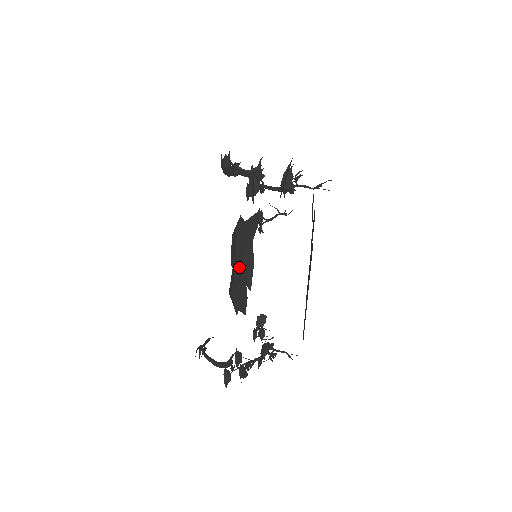
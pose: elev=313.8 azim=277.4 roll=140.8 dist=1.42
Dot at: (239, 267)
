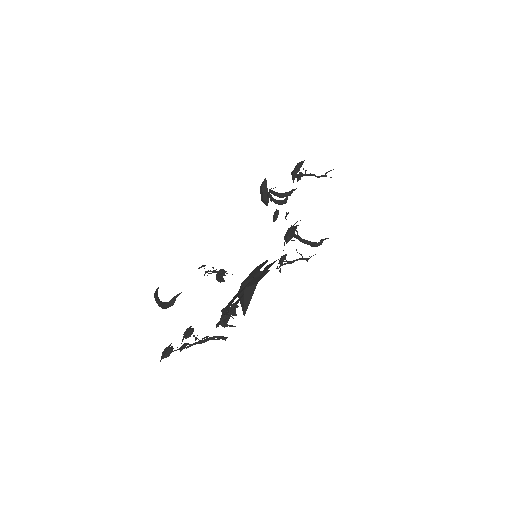
Dot at: (242, 286)
